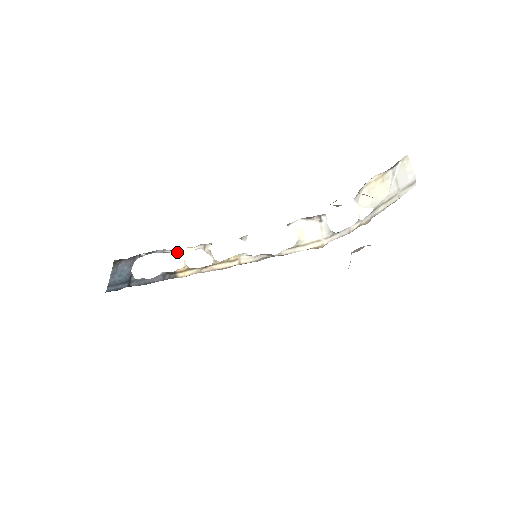
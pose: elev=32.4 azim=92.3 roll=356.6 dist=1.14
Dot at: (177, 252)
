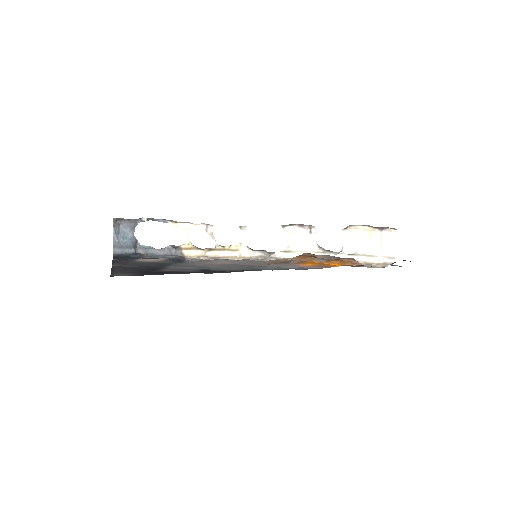
Dot at: (180, 226)
